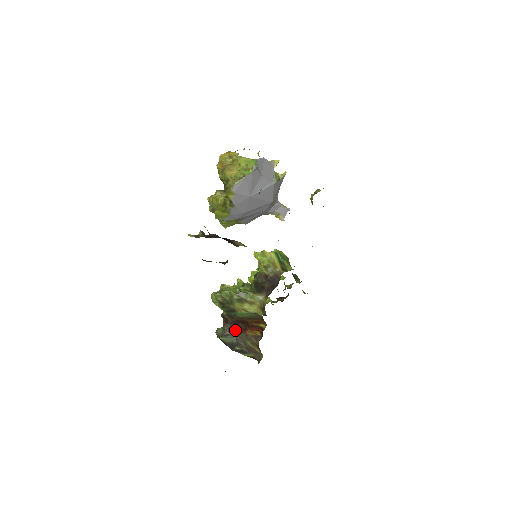
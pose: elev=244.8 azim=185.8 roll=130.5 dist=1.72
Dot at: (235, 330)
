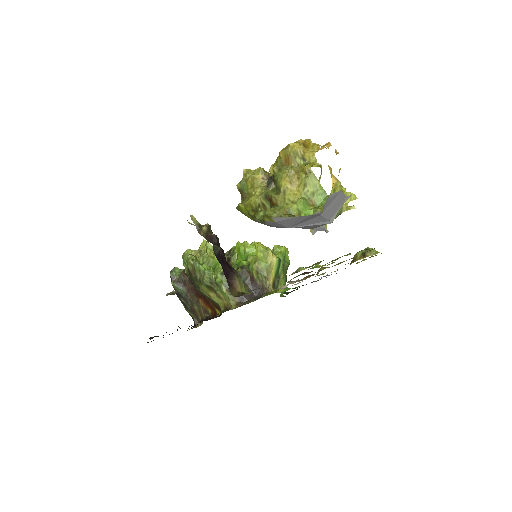
Dot at: (190, 287)
